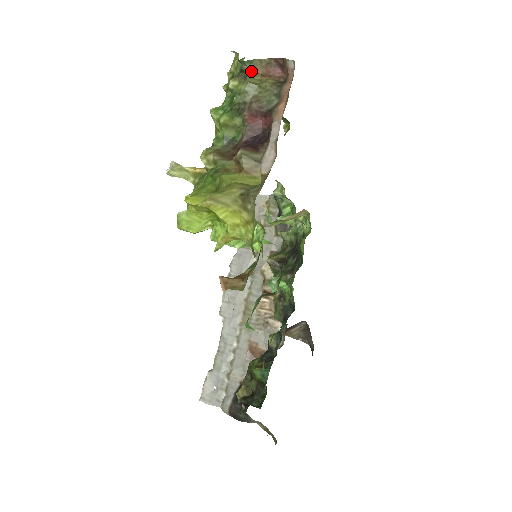
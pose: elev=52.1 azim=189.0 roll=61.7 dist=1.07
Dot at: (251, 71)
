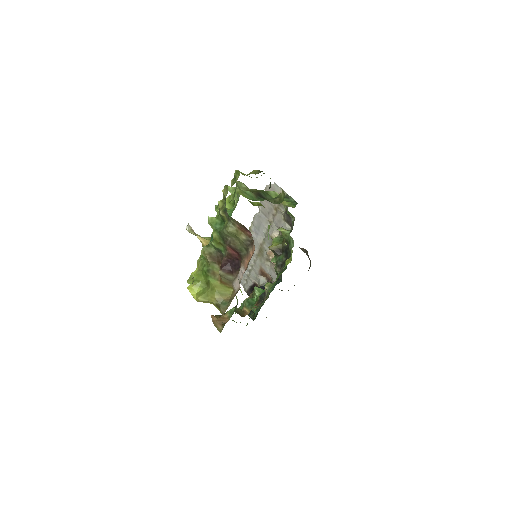
Dot at: (232, 220)
